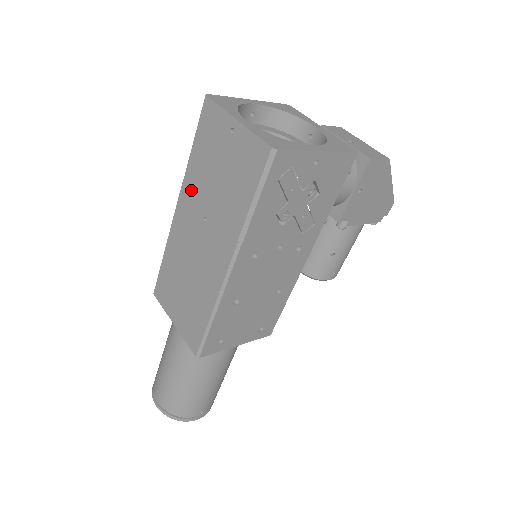
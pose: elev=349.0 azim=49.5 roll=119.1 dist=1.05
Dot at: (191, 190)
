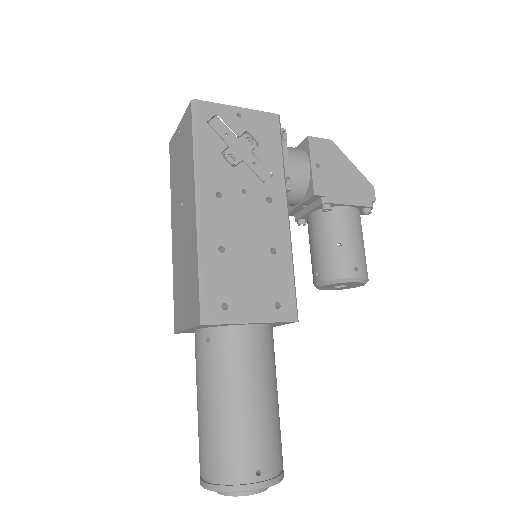
Dot at: (174, 204)
